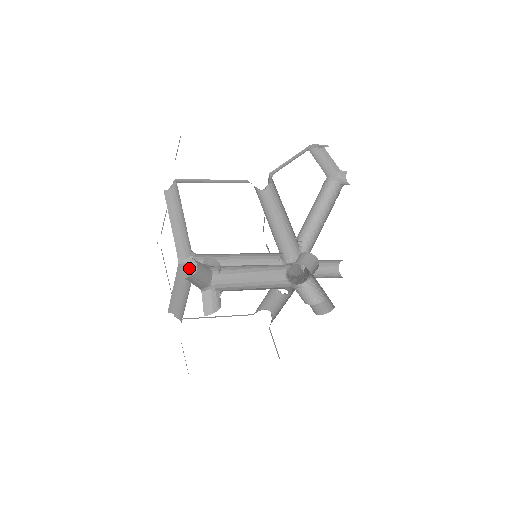
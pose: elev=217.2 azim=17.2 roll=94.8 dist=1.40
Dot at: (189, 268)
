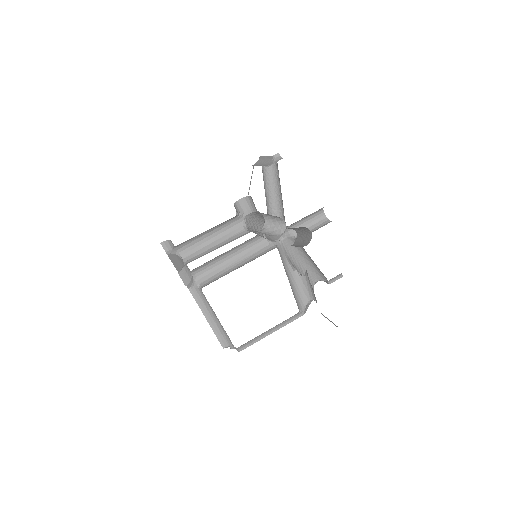
Dot at: (198, 288)
